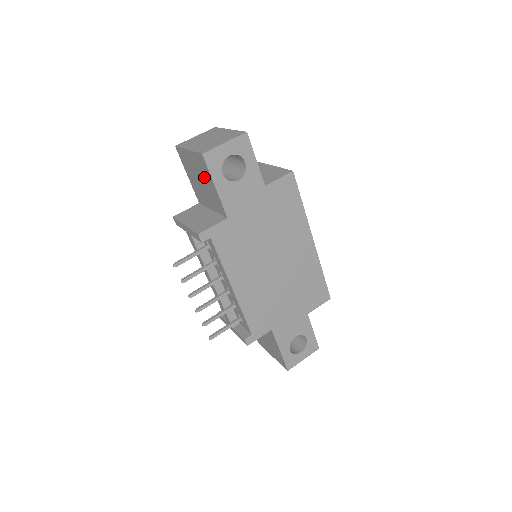
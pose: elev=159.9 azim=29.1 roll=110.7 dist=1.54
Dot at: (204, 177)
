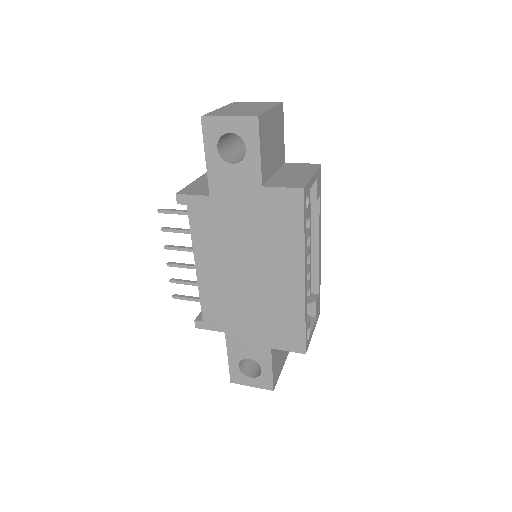
Dot at: occluded
